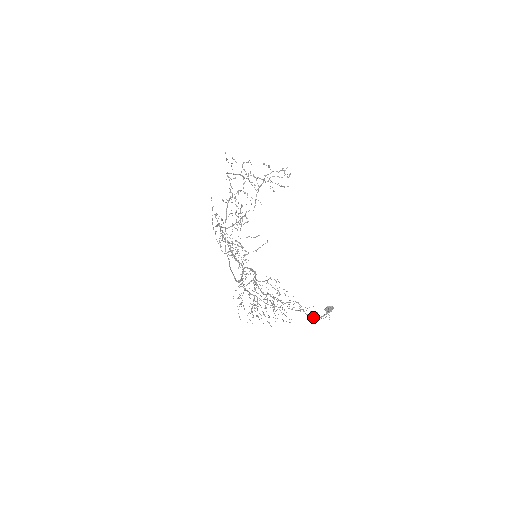
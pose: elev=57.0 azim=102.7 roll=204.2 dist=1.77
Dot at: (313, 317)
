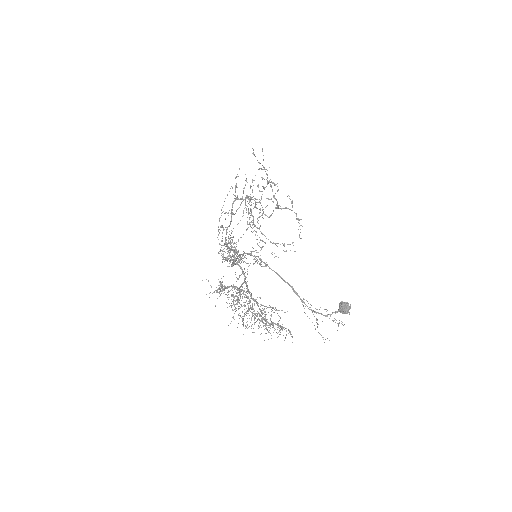
Dot at: (320, 313)
